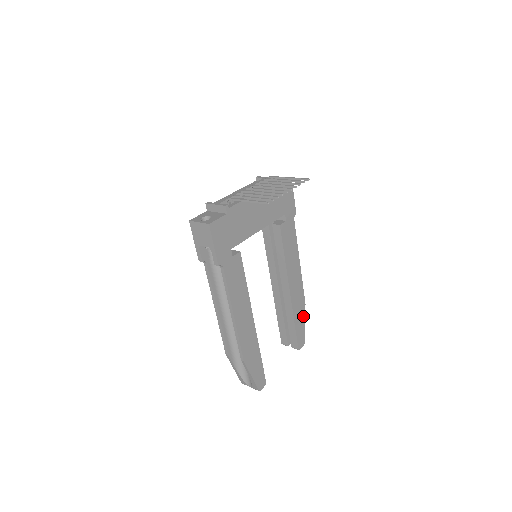
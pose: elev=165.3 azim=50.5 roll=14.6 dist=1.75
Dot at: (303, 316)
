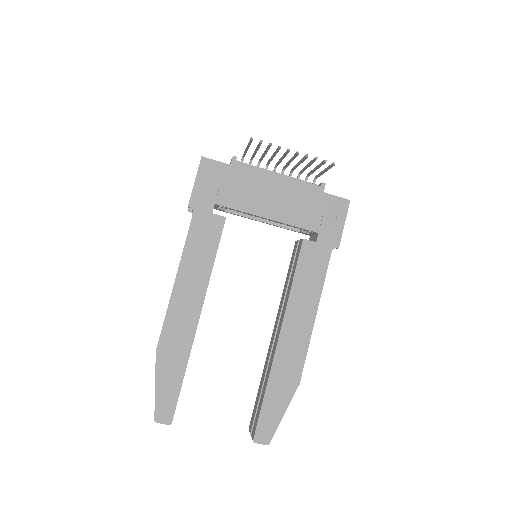
Dot at: (287, 398)
